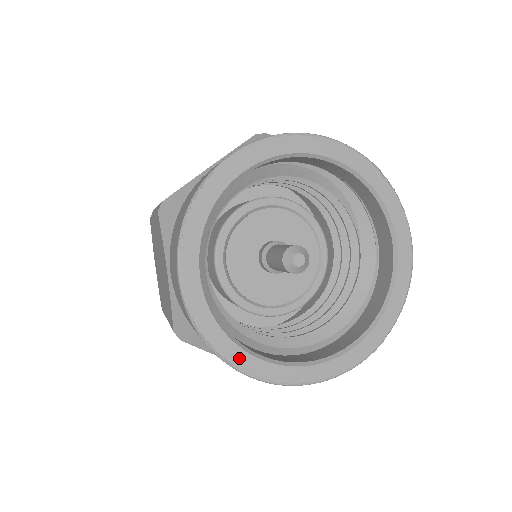
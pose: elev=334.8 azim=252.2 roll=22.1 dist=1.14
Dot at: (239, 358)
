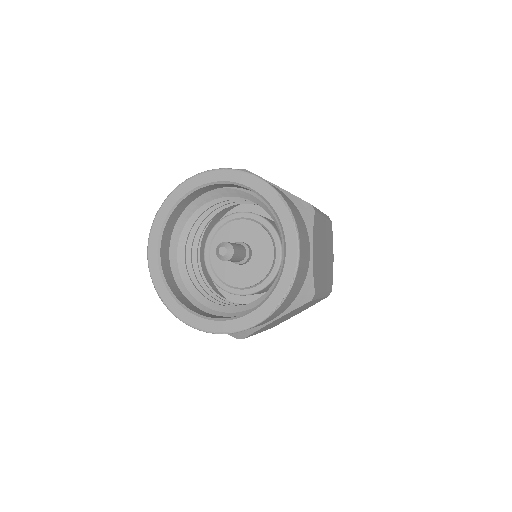
Dot at: (172, 305)
